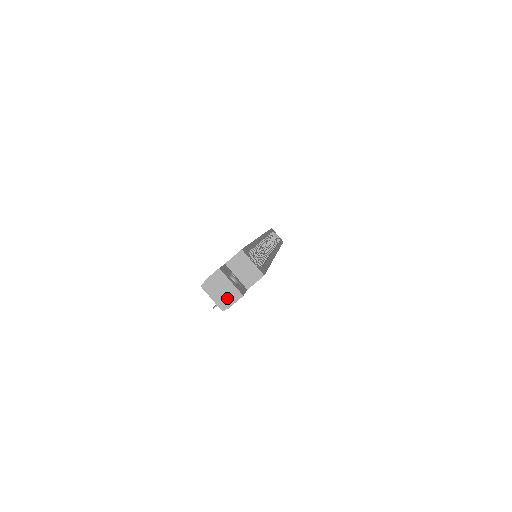
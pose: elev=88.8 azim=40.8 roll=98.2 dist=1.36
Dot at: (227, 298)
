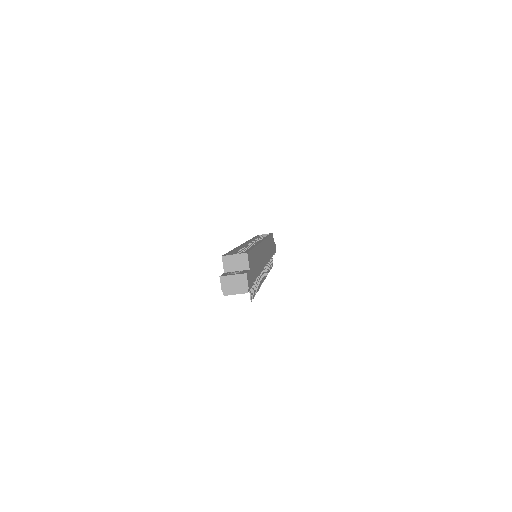
Dot at: (241, 284)
